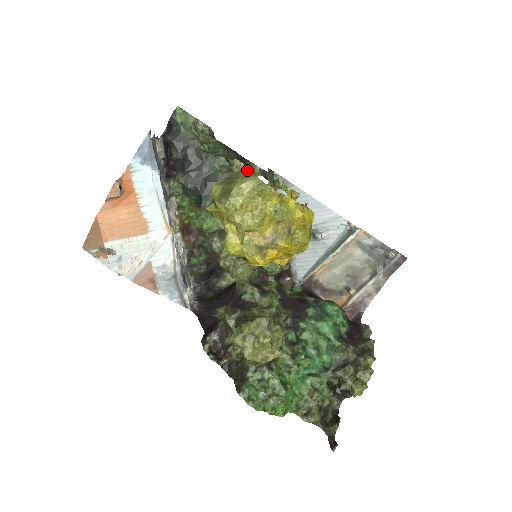
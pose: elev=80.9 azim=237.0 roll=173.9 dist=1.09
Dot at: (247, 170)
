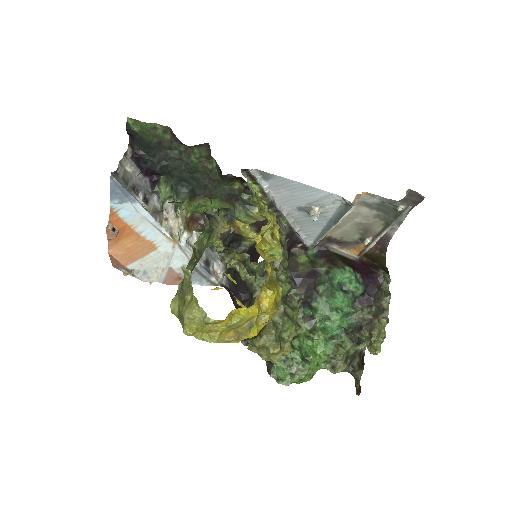
Dot at: (192, 290)
